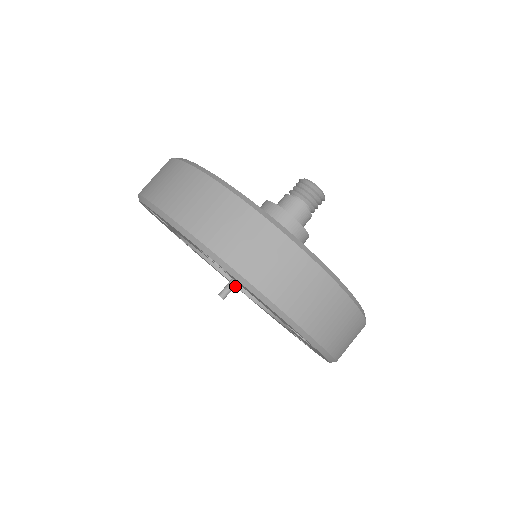
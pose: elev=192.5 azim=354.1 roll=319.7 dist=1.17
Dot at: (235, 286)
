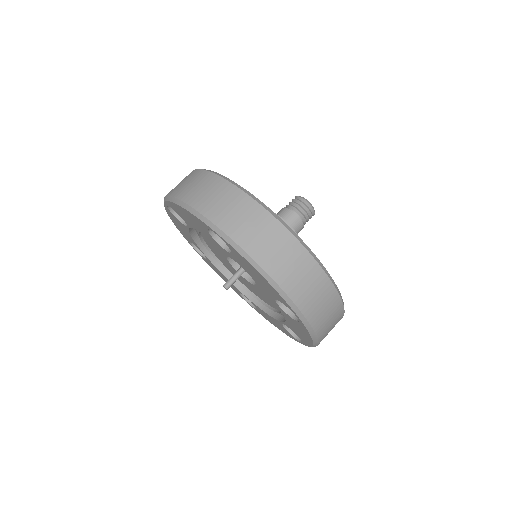
Dot at: (187, 239)
